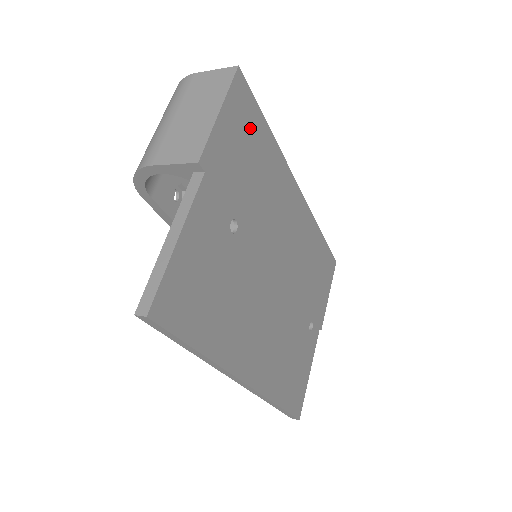
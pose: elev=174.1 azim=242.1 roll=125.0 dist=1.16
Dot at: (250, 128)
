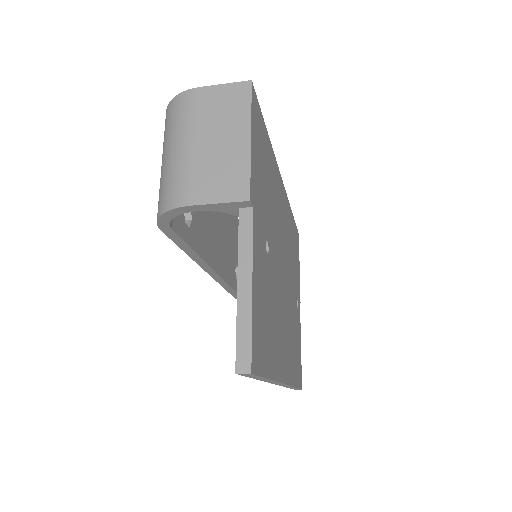
Dot at: (262, 141)
